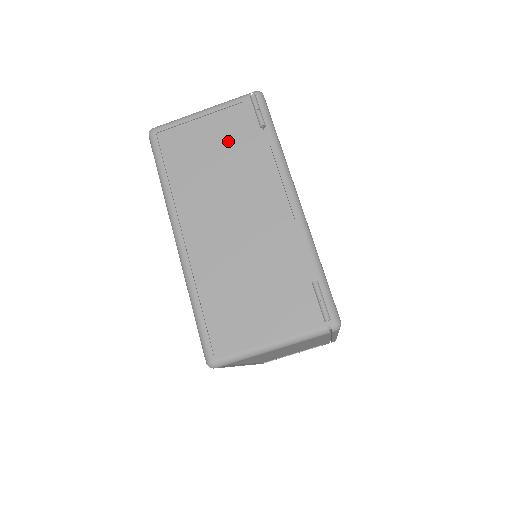
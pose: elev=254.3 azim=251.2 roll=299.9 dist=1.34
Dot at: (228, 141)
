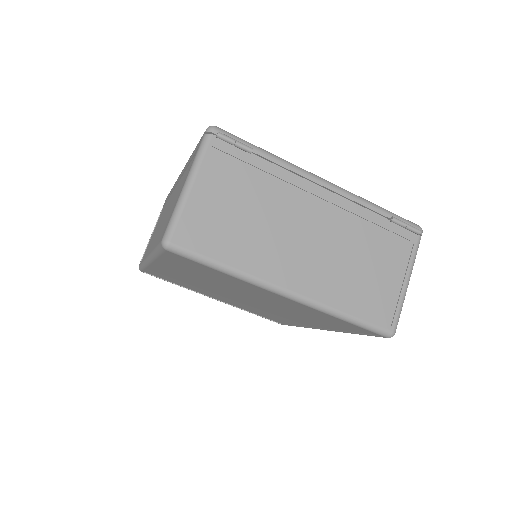
Dot at: (237, 188)
